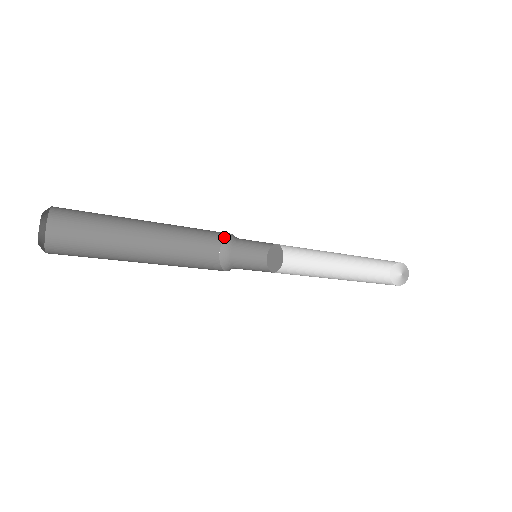
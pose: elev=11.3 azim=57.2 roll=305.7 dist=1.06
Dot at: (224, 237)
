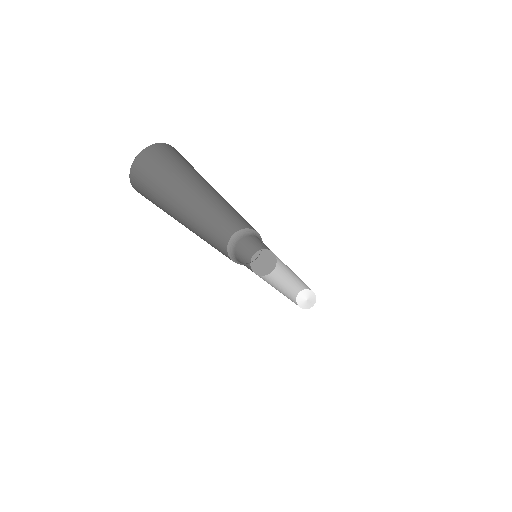
Dot at: (227, 245)
